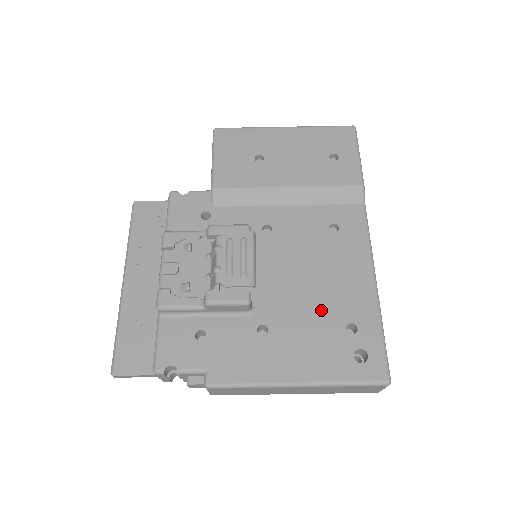
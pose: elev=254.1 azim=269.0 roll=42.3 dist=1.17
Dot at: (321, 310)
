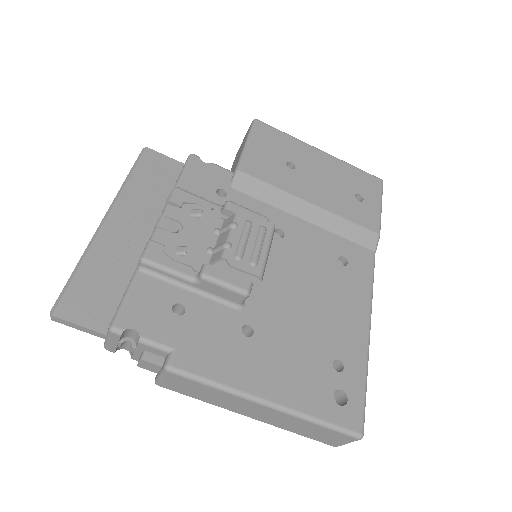
Dot at: (312, 335)
